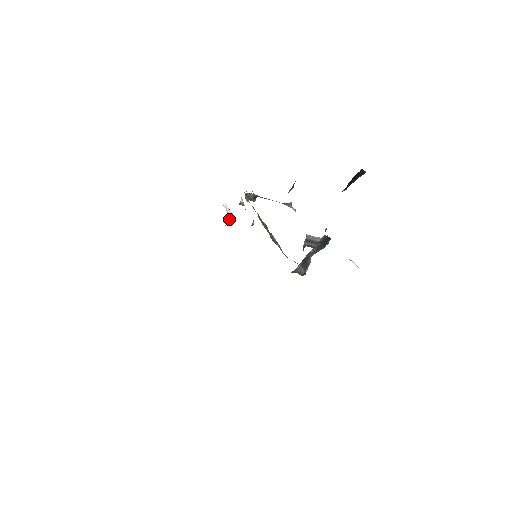
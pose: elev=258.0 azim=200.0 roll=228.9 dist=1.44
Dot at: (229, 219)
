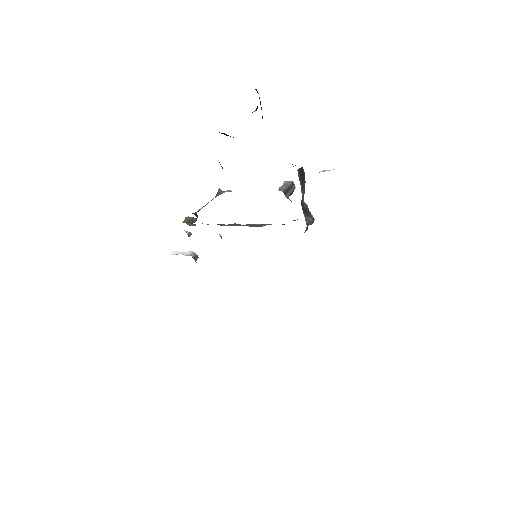
Dot at: (194, 258)
